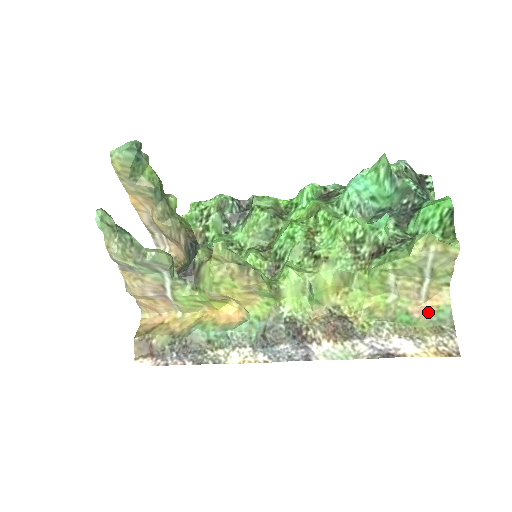
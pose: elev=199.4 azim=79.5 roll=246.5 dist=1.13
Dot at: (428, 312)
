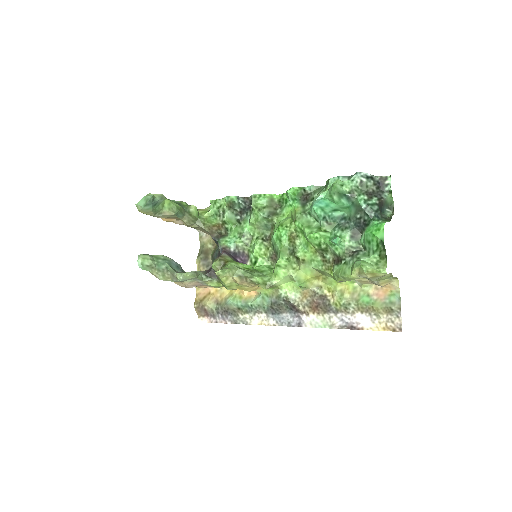
Dot at: (383, 295)
